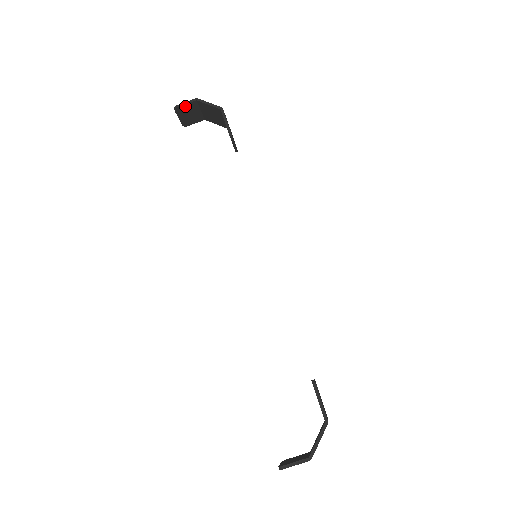
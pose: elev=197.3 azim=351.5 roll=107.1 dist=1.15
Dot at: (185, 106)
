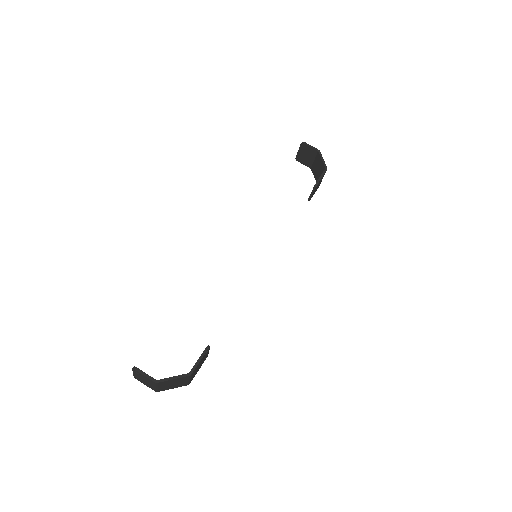
Dot at: (309, 148)
